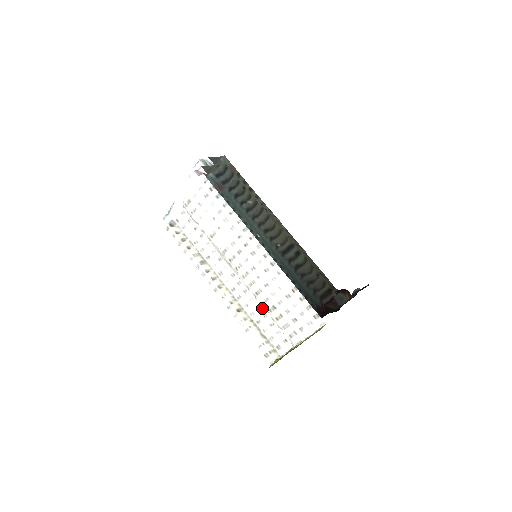
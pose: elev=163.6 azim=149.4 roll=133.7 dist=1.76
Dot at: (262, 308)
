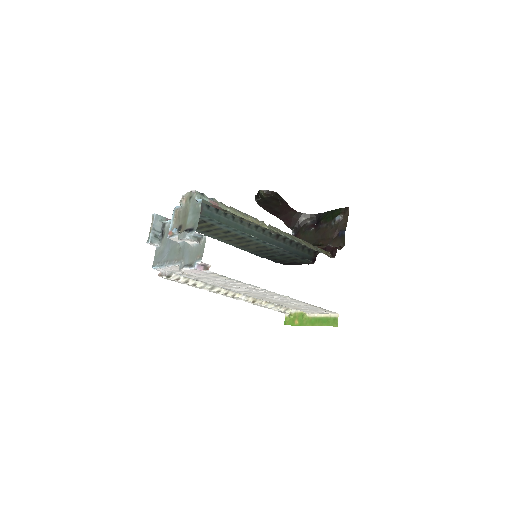
Dot at: occluded
